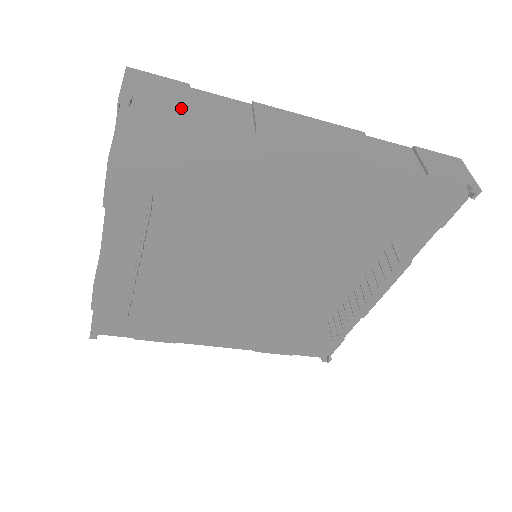
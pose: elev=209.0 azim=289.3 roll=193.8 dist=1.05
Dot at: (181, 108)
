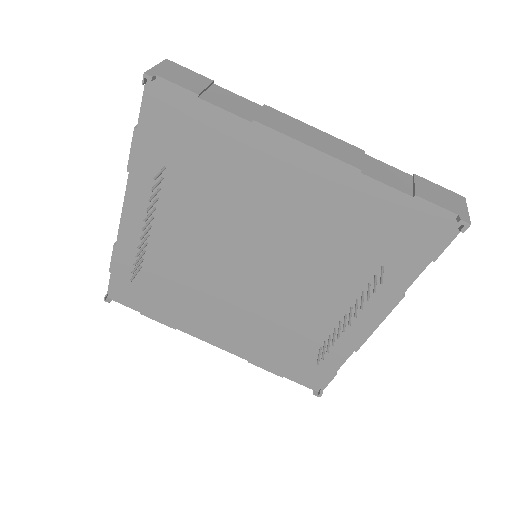
Dot at: (193, 91)
